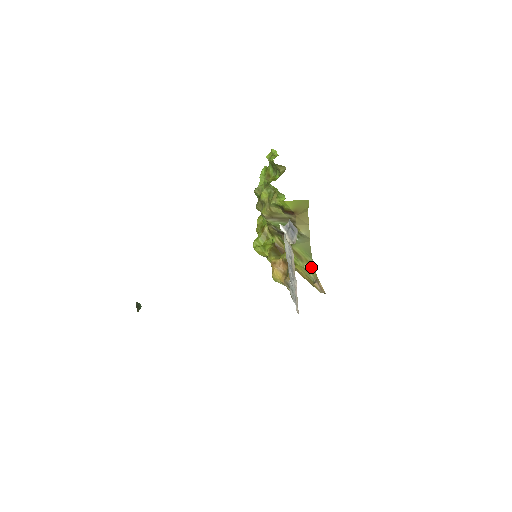
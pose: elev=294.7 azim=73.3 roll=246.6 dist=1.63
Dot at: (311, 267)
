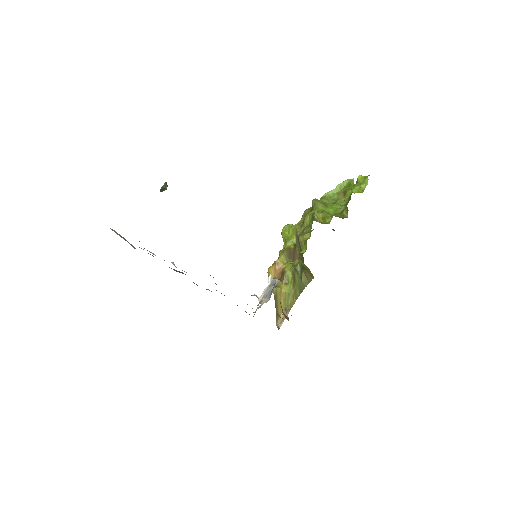
Dot at: (294, 298)
